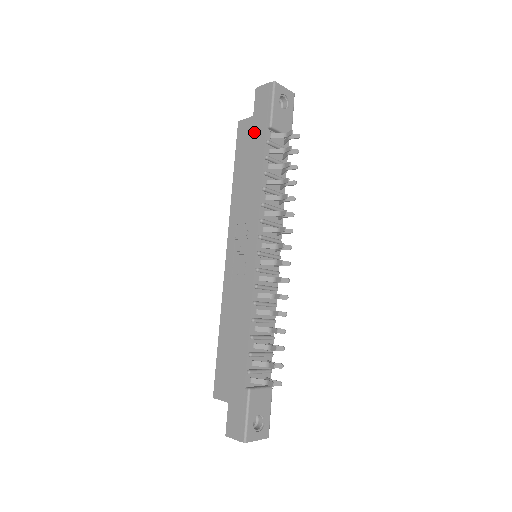
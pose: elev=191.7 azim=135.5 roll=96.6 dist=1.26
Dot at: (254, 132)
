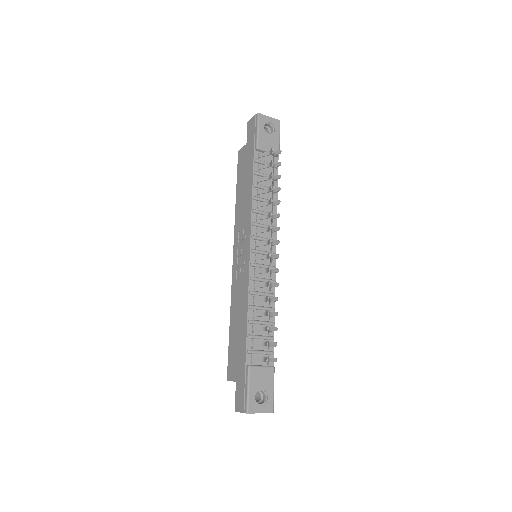
Dot at: (247, 156)
